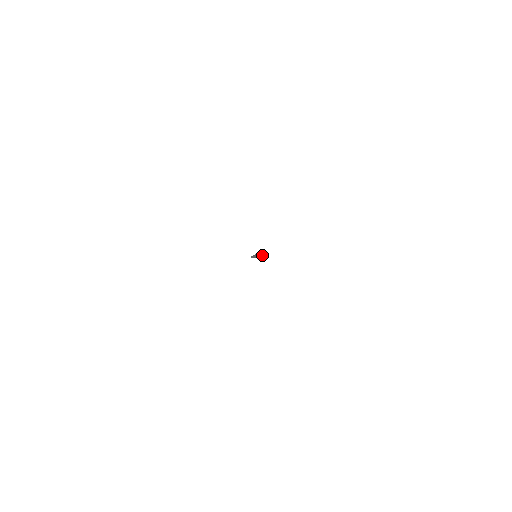
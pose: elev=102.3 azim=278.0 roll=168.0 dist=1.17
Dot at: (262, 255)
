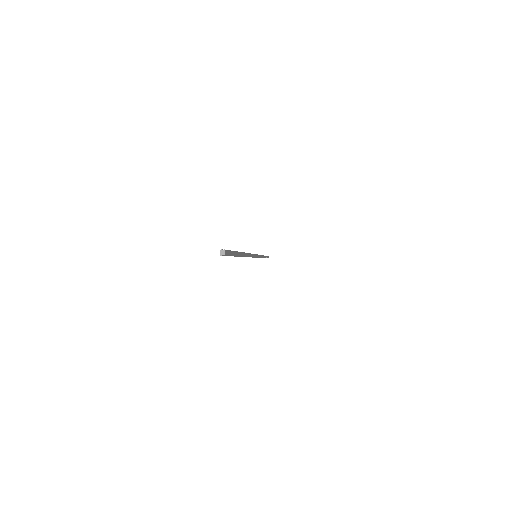
Dot at: occluded
